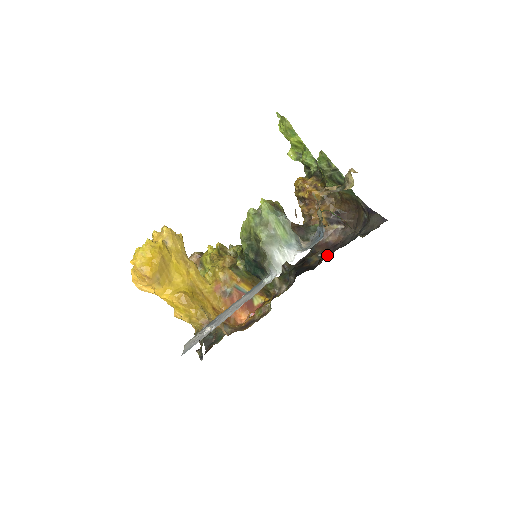
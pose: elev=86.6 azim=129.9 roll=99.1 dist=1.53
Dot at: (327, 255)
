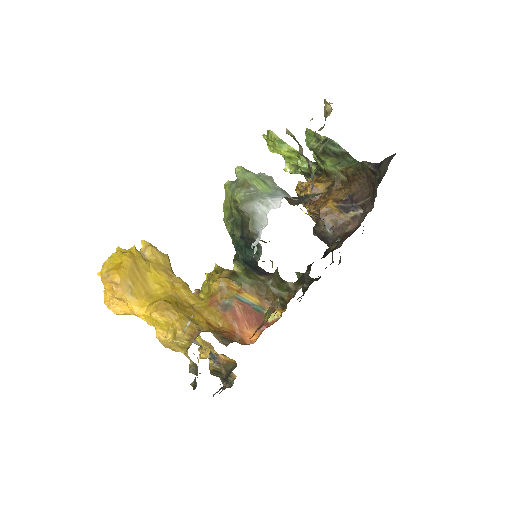
Dot at: (345, 235)
